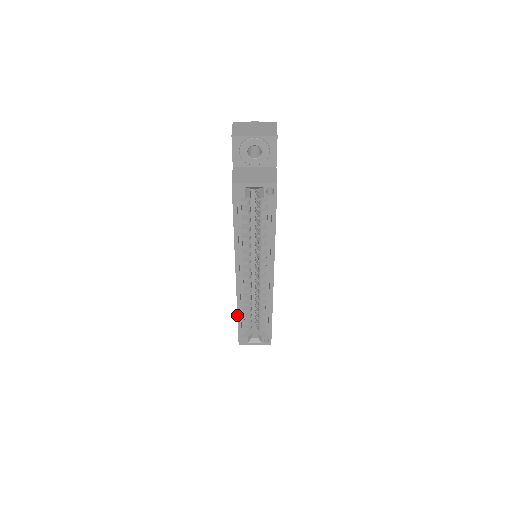
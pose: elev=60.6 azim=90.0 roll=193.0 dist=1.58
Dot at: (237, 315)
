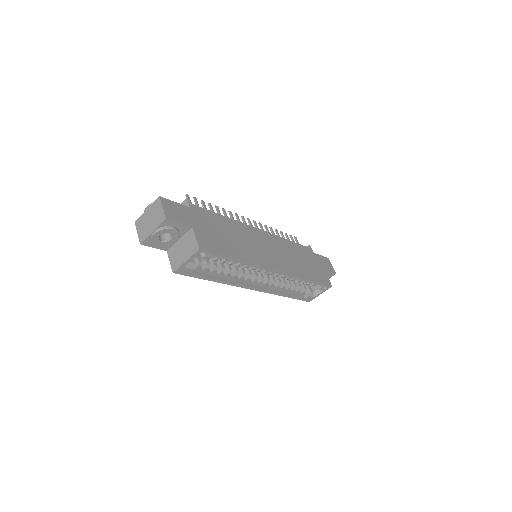
Dot at: occluded
